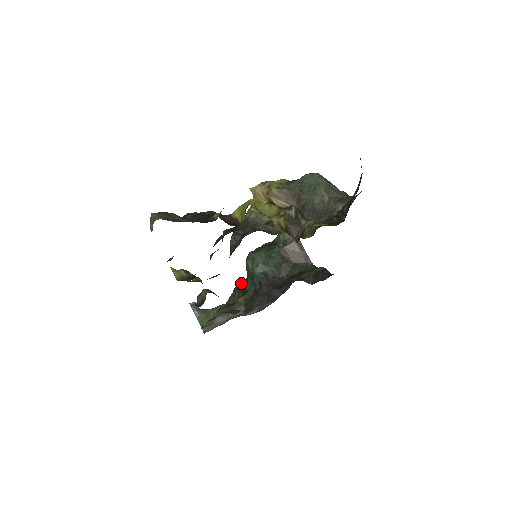
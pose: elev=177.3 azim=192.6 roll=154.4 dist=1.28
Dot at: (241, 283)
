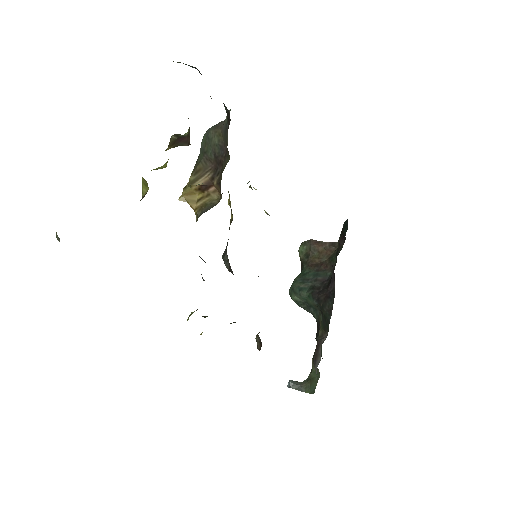
Dot at: (317, 329)
